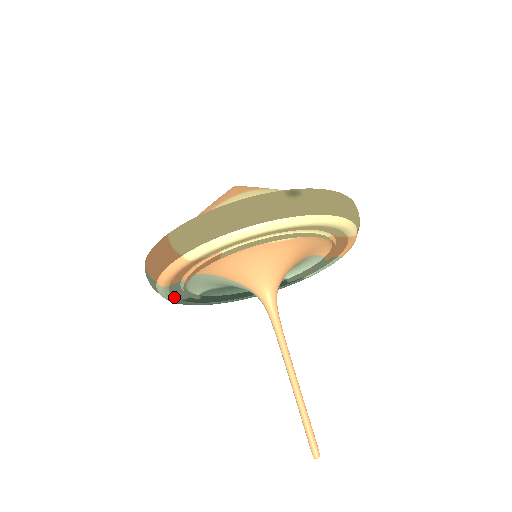
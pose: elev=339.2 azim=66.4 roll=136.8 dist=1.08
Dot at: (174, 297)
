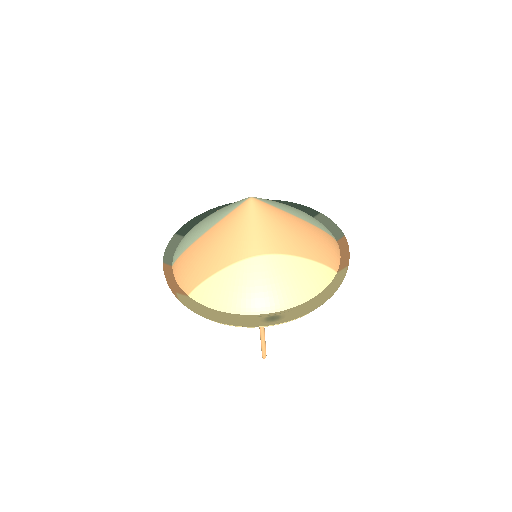
Dot at: occluded
